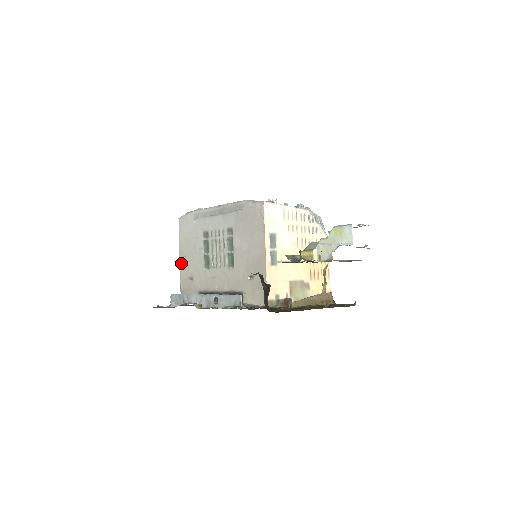
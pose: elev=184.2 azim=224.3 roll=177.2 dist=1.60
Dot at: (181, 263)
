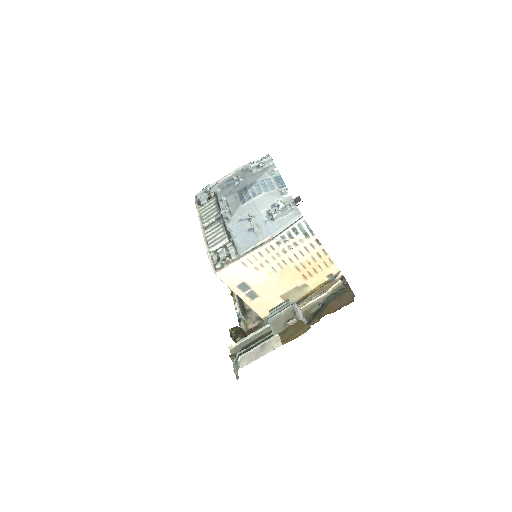
Dot at: occluded
